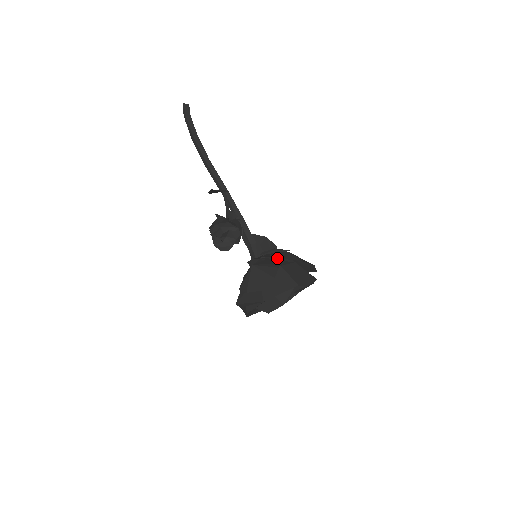
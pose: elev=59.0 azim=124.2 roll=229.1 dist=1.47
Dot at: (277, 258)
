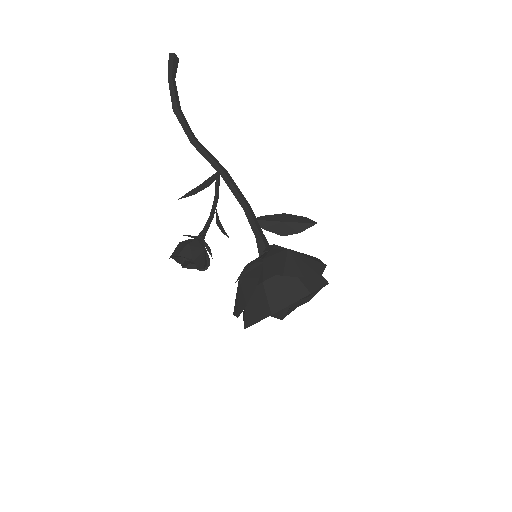
Dot at: occluded
